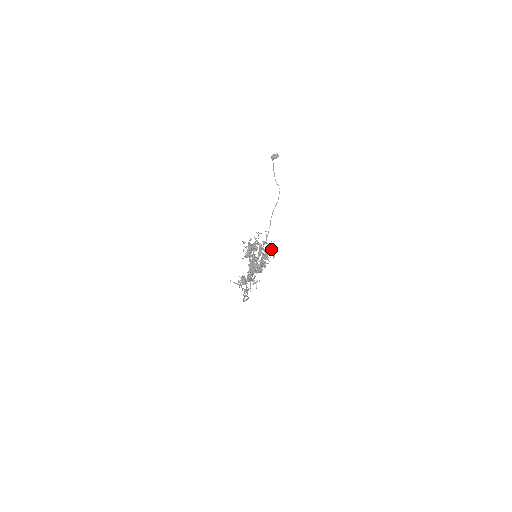
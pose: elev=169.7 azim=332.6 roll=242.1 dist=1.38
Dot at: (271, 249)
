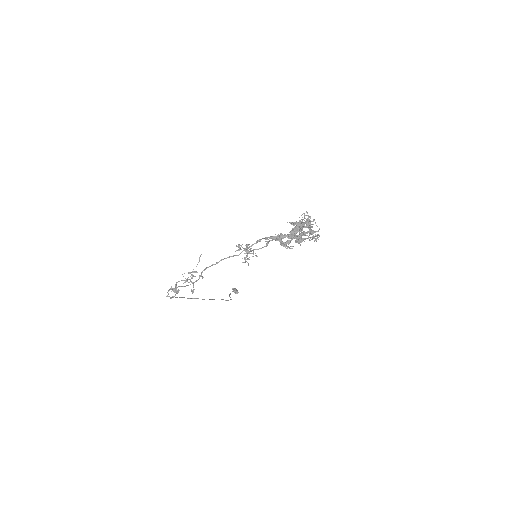
Dot at: (316, 238)
